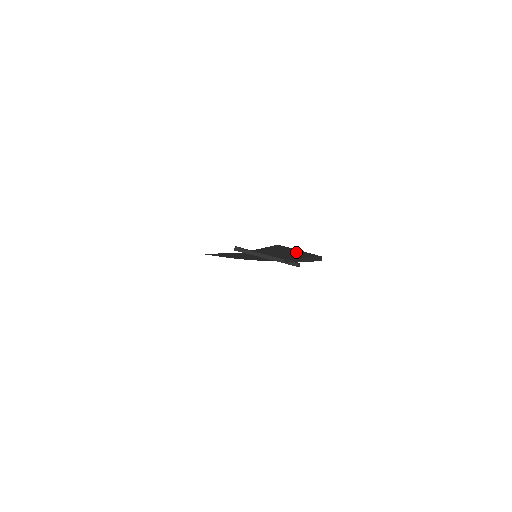
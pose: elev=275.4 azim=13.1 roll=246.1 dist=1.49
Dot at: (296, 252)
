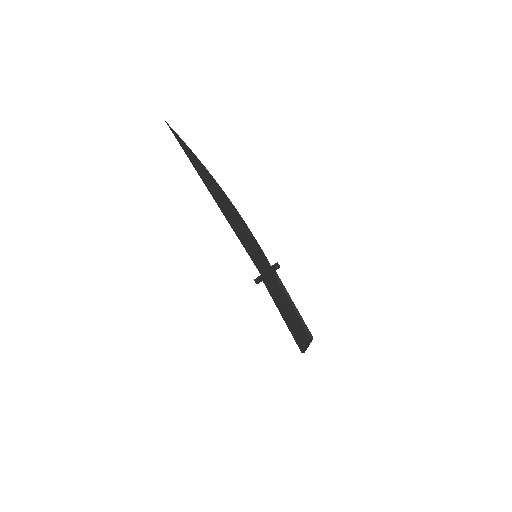
Dot at: occluded
